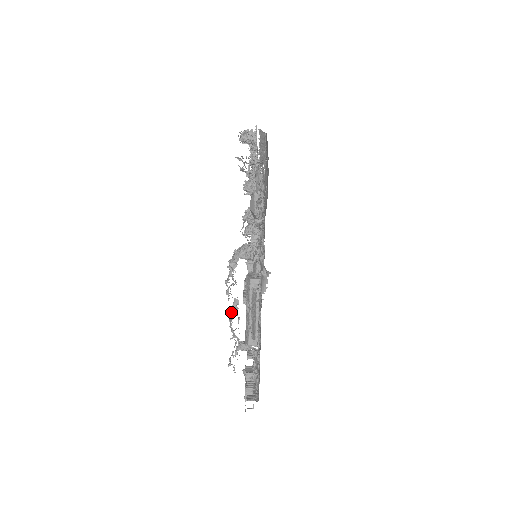
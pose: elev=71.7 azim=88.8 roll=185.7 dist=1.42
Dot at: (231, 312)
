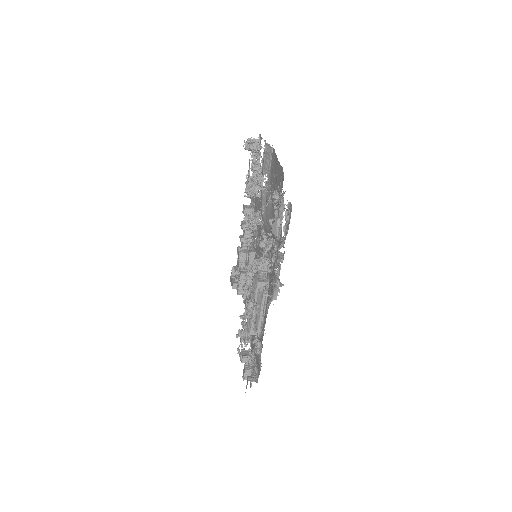
Dot at: (245, 313)
